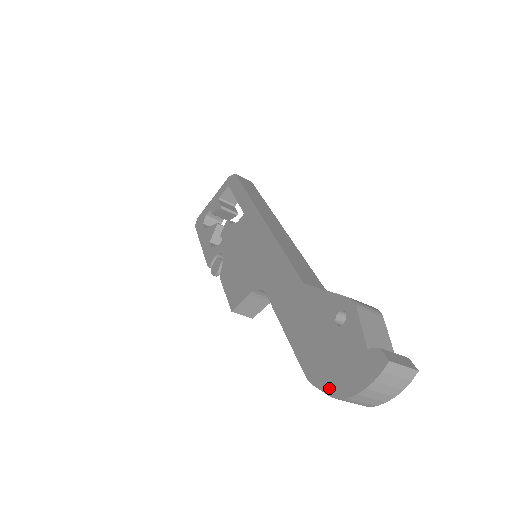
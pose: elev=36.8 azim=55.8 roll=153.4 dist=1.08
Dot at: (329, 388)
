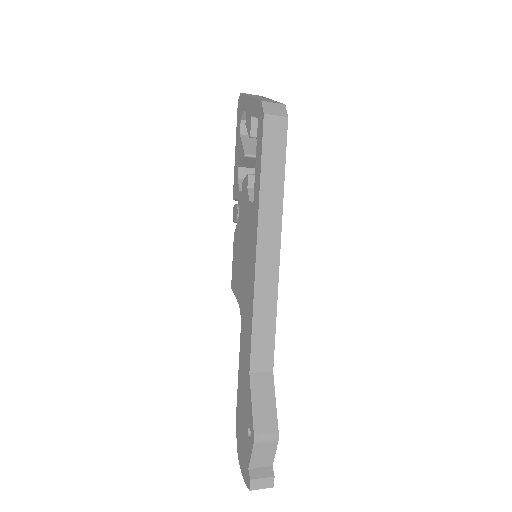
Dot at: (238, 446)
